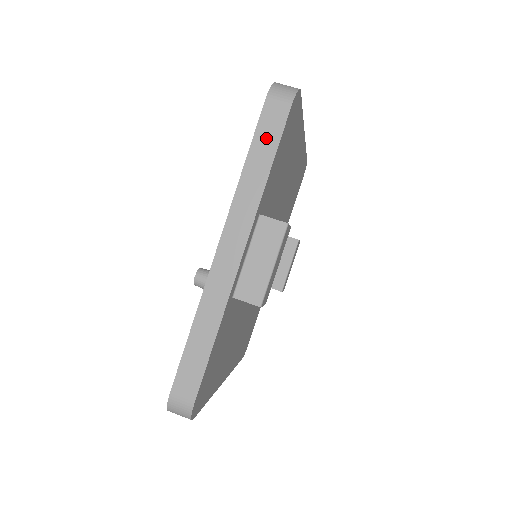
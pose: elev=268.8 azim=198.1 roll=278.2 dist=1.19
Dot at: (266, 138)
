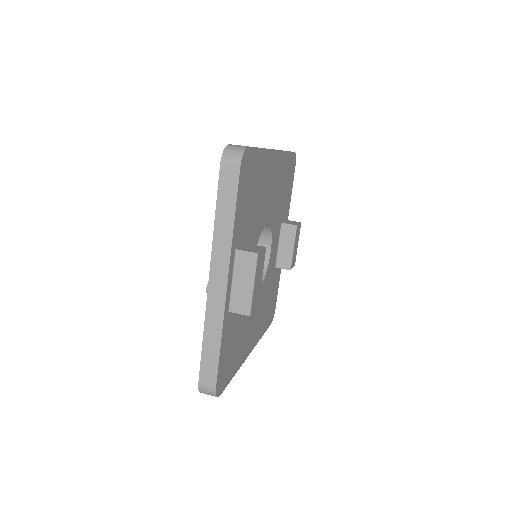
Dot at: (226, 195)
